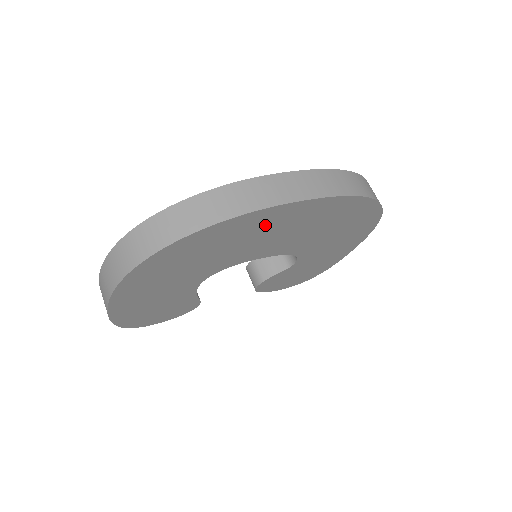
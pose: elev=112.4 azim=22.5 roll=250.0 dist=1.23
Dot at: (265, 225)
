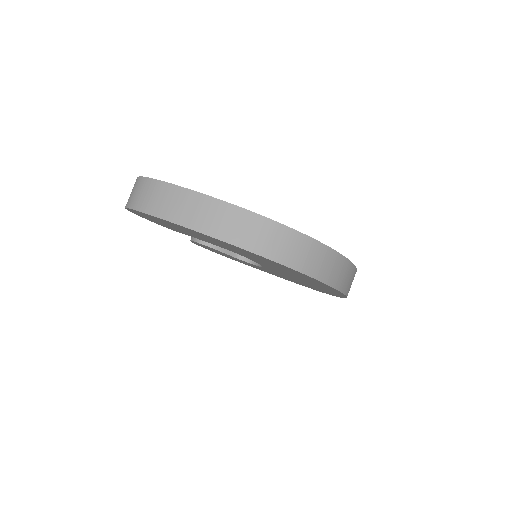
Dot at: occluded
